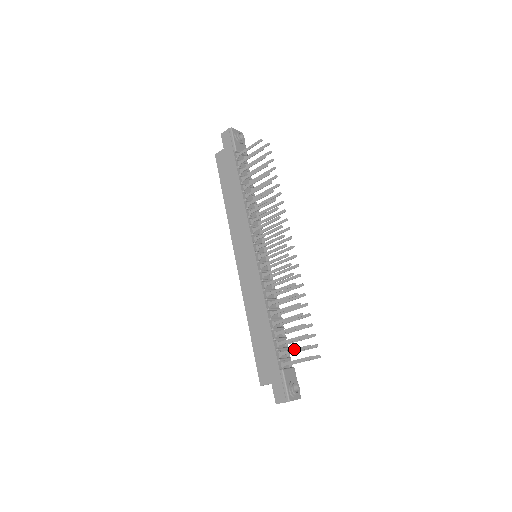
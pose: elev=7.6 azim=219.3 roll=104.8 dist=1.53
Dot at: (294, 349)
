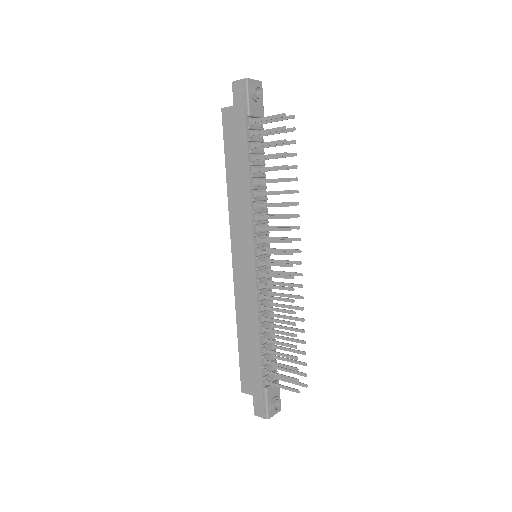
Dot at: (281, 375)
